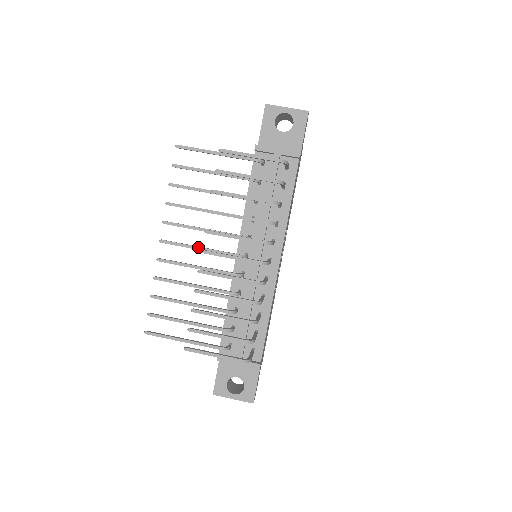
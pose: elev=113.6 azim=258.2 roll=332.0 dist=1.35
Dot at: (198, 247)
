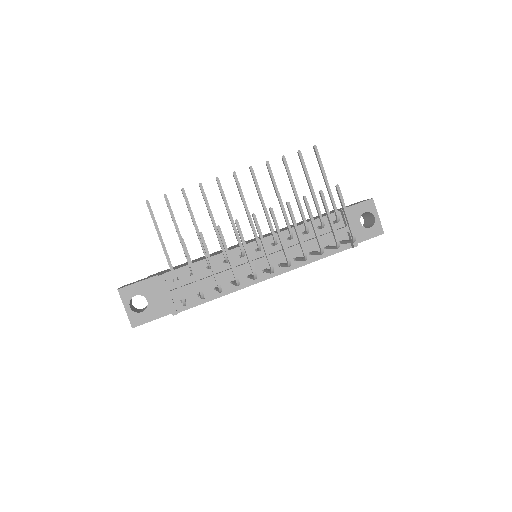
Dot at: (247, 207)
